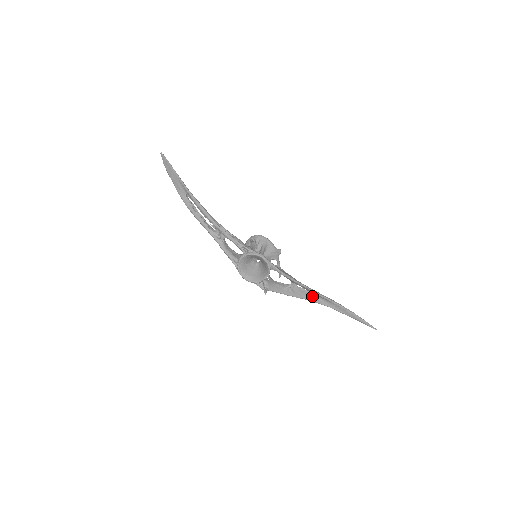
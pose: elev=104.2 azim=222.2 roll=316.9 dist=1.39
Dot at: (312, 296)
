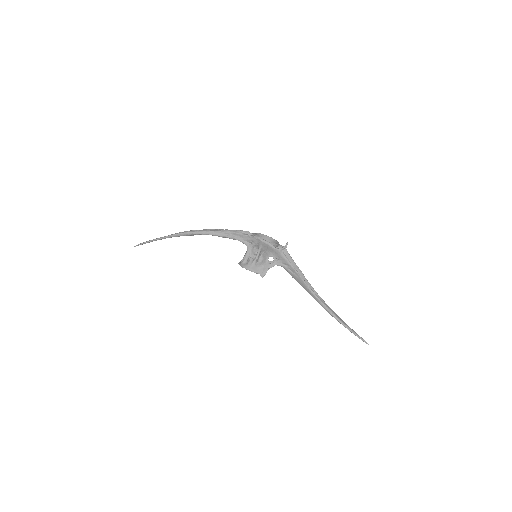
Dot at: (309, 290)
